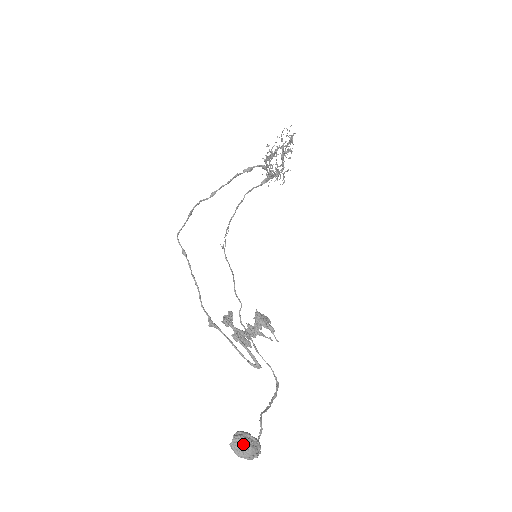
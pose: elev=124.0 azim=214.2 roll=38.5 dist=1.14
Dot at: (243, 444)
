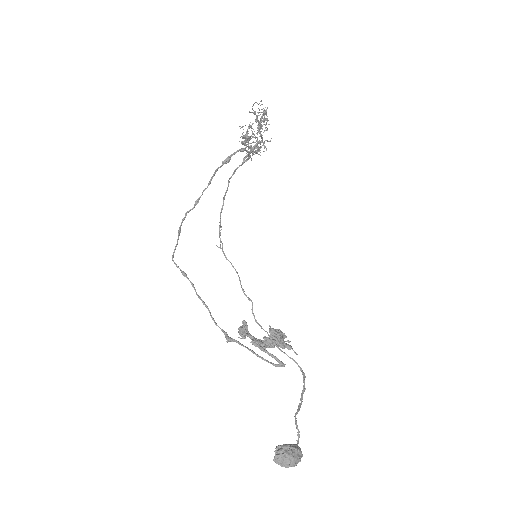
Dot at: (285, 458)
